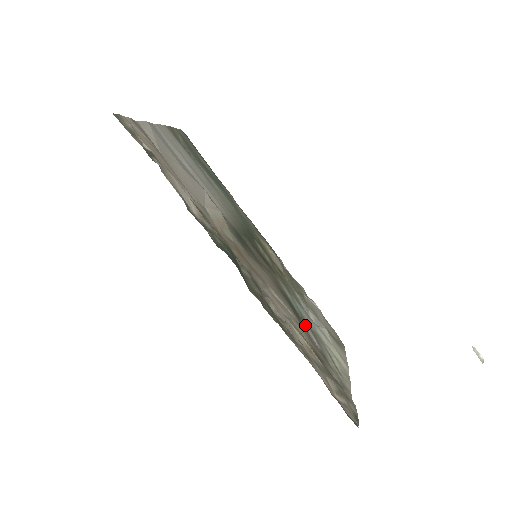
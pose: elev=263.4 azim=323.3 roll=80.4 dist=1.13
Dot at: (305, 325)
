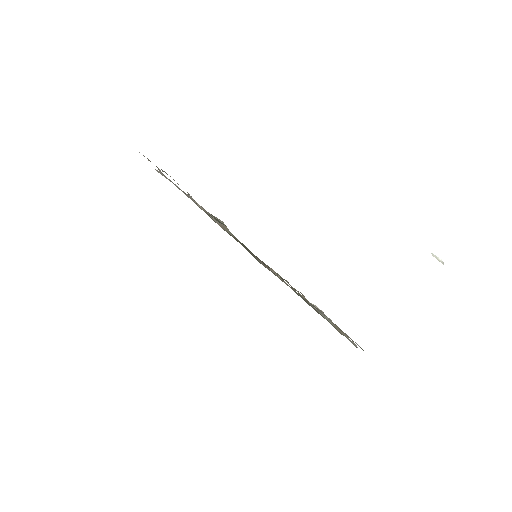
Dot at: occluded
